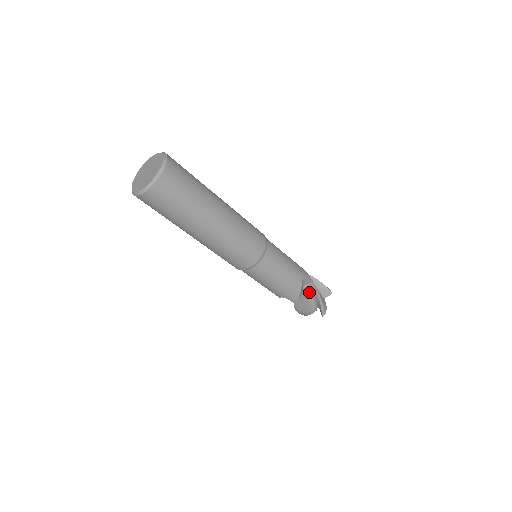
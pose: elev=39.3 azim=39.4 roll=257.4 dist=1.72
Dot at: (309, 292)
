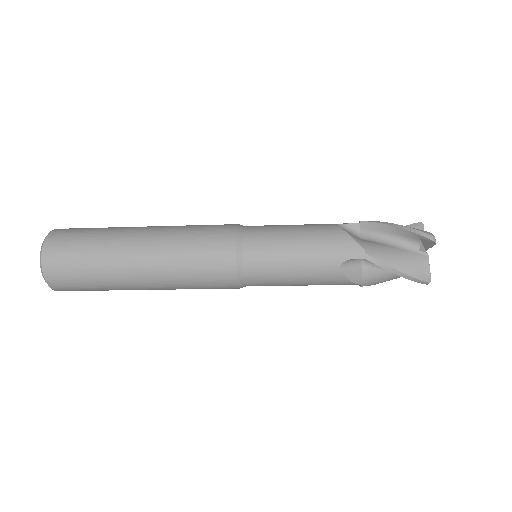
Dot at: occluded
